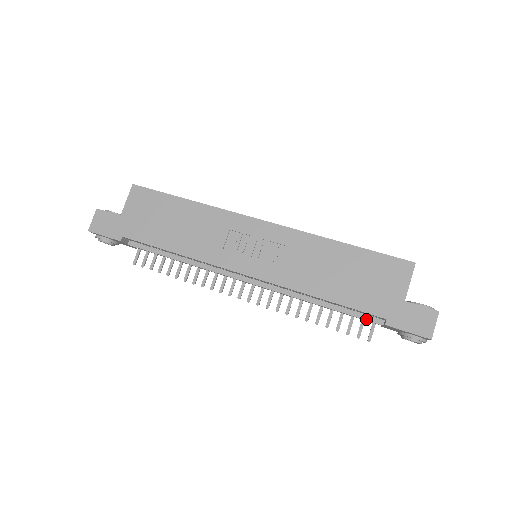
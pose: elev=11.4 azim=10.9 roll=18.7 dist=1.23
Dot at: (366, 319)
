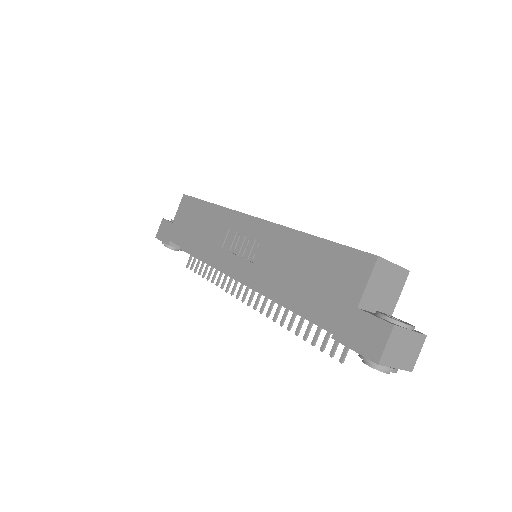
Dot at: (330, 331)
